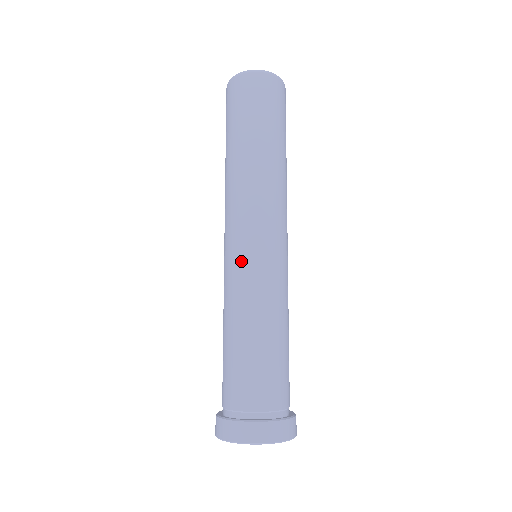
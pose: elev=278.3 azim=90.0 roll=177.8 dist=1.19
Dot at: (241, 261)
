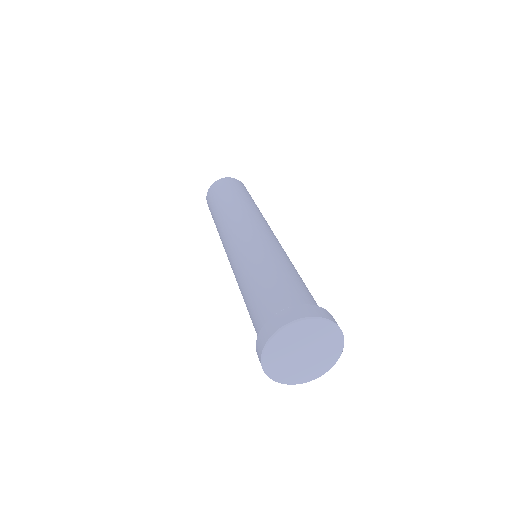
Dot at: (237, 247)
